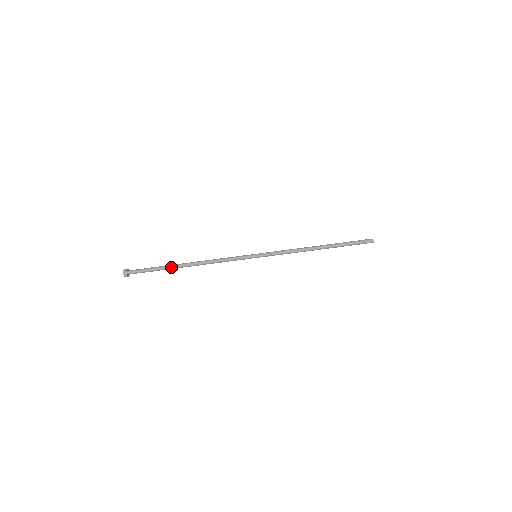
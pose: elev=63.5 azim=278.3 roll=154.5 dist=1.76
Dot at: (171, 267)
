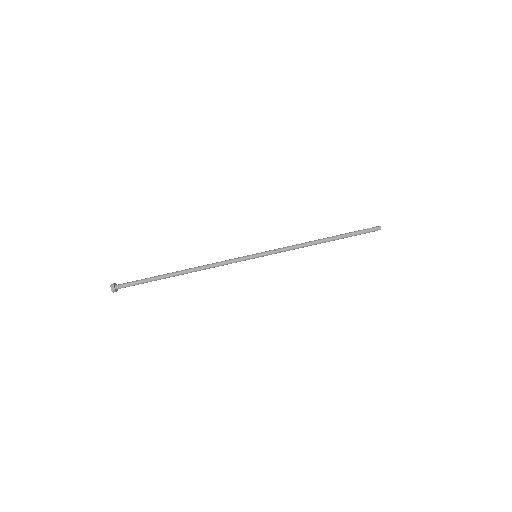
Dot at: (163, 275)
